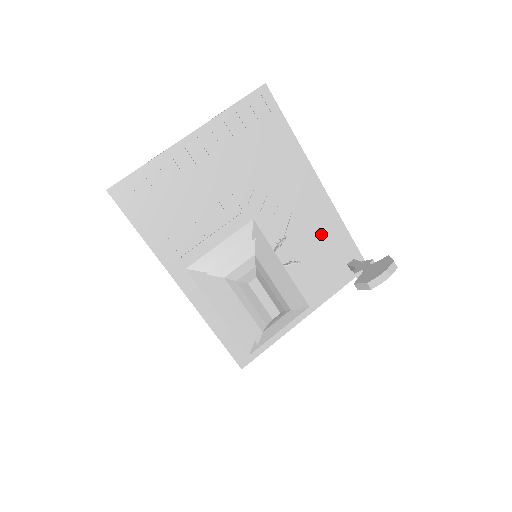
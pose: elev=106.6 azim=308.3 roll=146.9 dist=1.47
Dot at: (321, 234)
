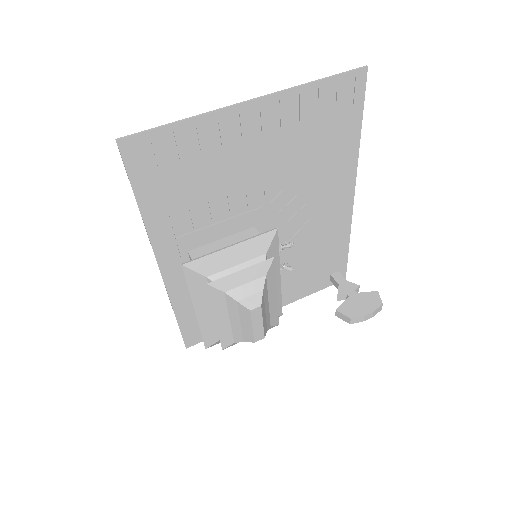
Dot at: (325, 243)
